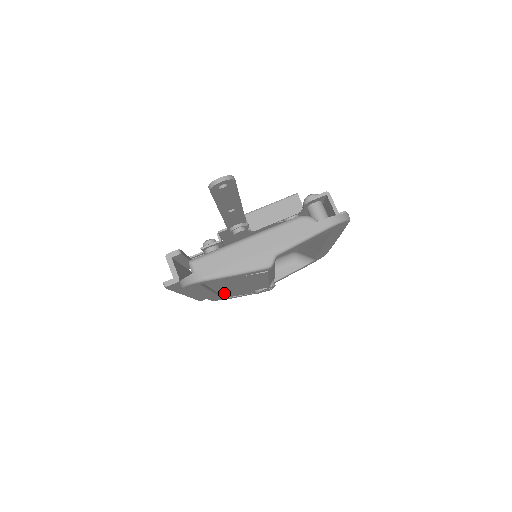
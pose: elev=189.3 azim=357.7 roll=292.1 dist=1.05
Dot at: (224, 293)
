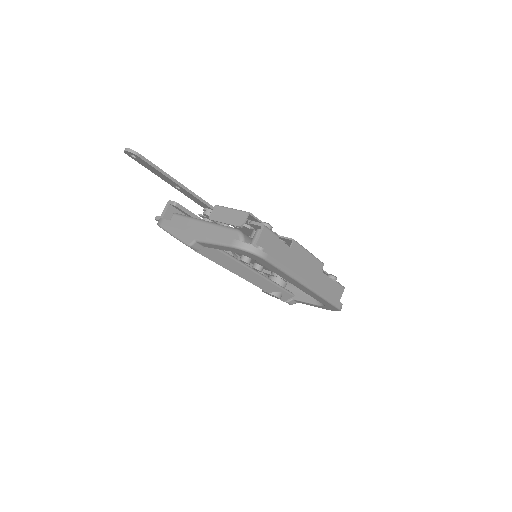
Dot at: occluded
